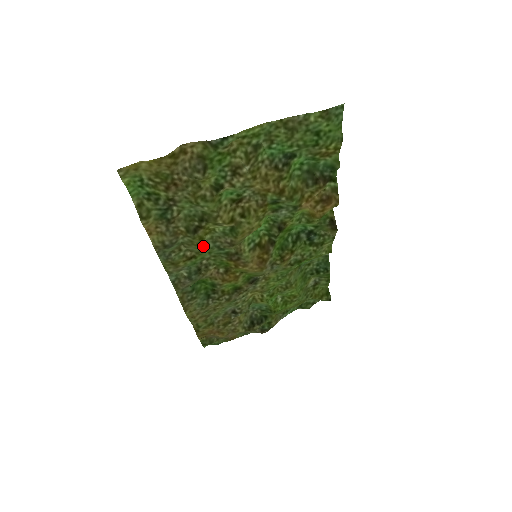
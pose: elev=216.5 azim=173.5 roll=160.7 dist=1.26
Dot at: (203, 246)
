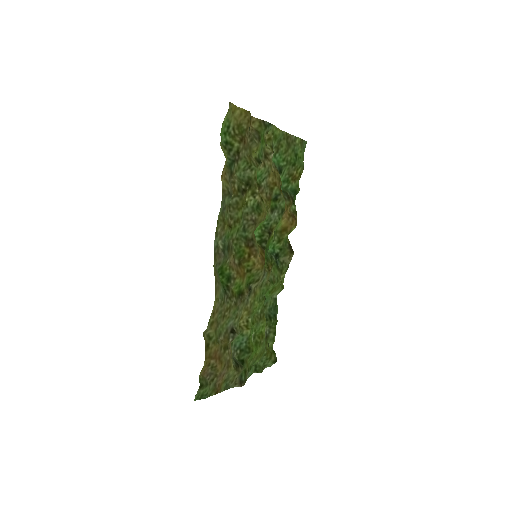
Dot at: (241, 214)
